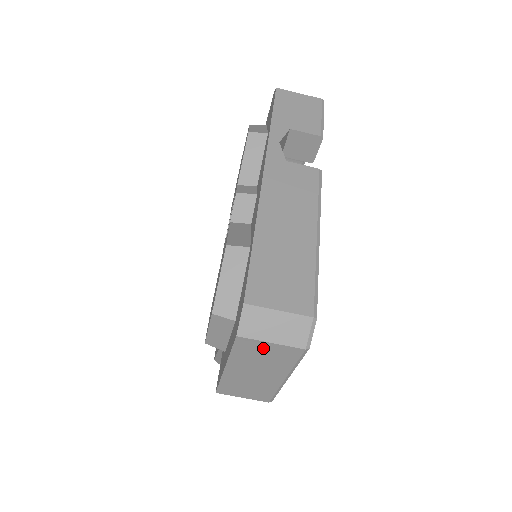
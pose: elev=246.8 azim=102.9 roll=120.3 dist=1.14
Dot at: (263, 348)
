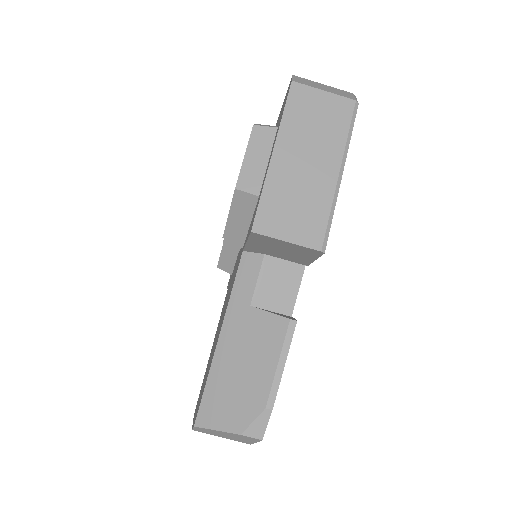
Dot at: (316, 102)
